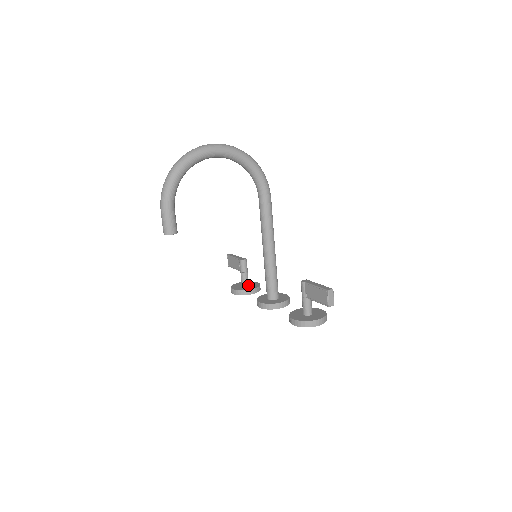
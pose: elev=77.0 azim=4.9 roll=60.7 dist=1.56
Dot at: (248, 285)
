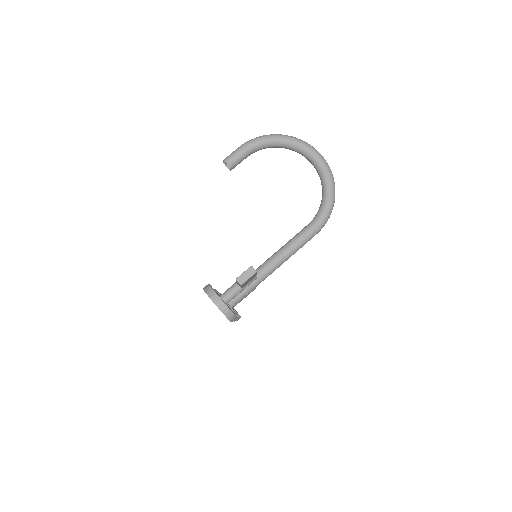
Dot at: occluded
